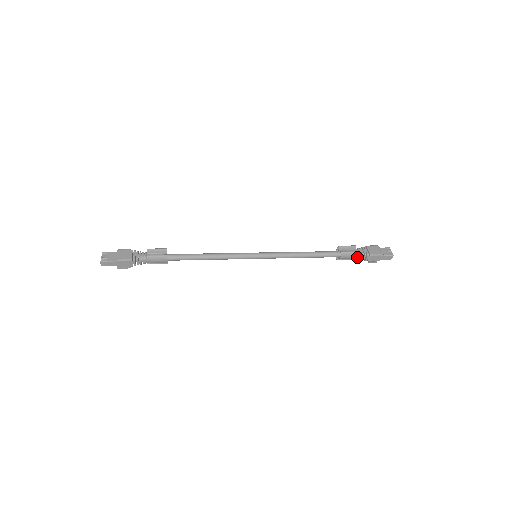
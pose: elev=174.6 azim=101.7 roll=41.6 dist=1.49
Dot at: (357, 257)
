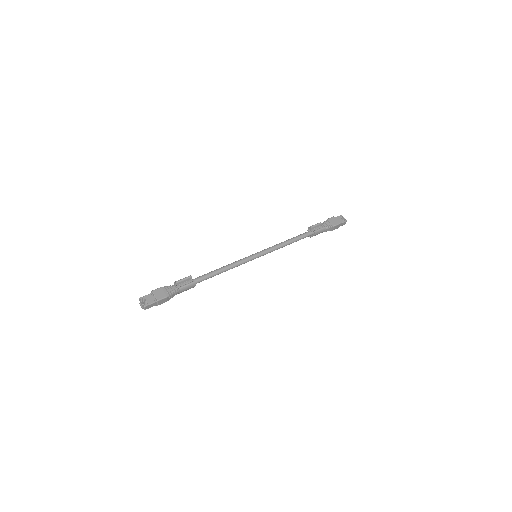
Dot at: (324, 231)
